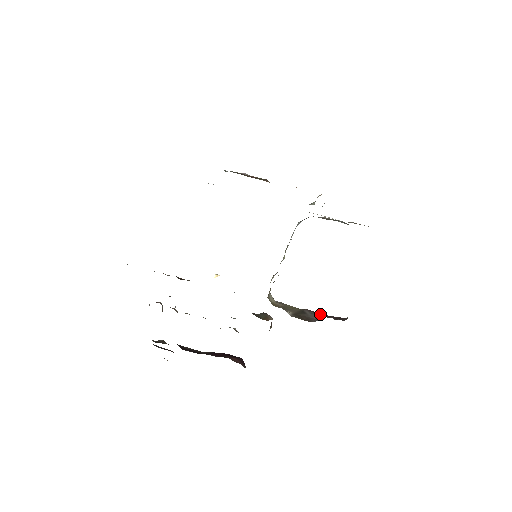
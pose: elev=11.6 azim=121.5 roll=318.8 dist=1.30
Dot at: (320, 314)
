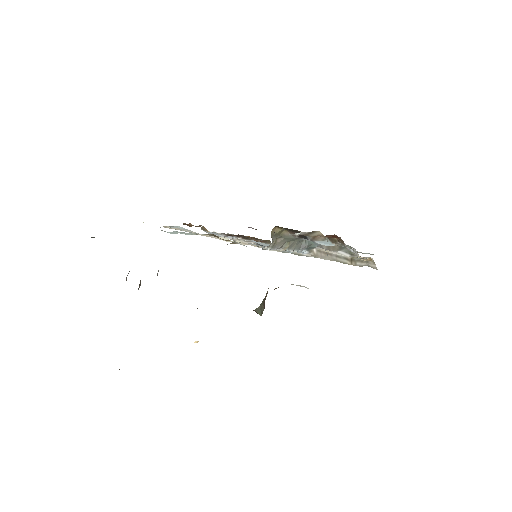
Dot at: occluded
